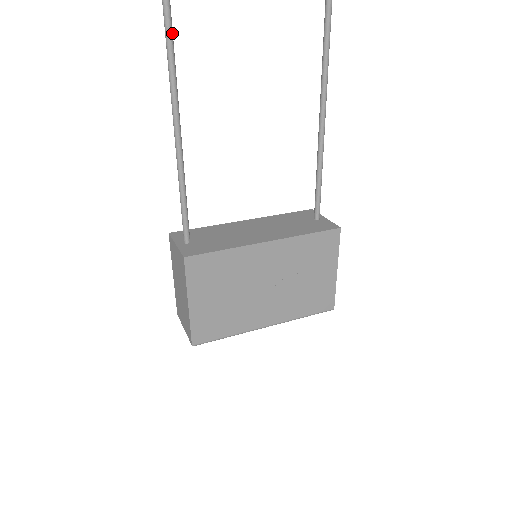
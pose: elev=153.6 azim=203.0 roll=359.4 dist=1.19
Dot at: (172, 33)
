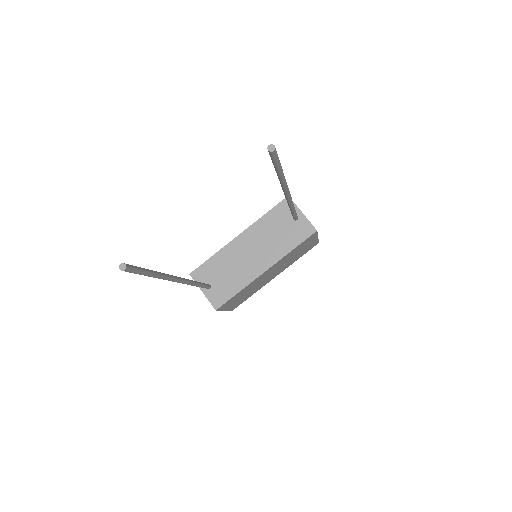
Dot at: (159, 275)
